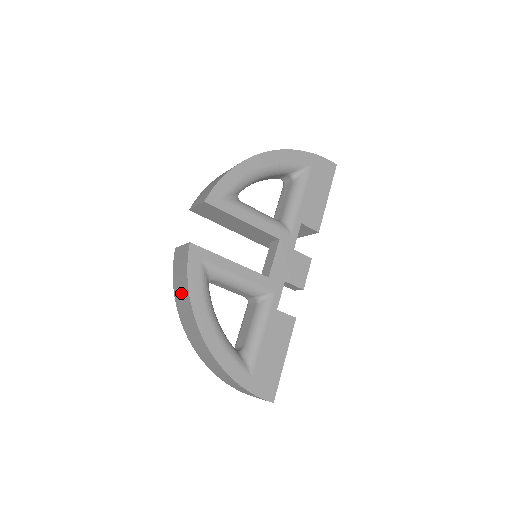
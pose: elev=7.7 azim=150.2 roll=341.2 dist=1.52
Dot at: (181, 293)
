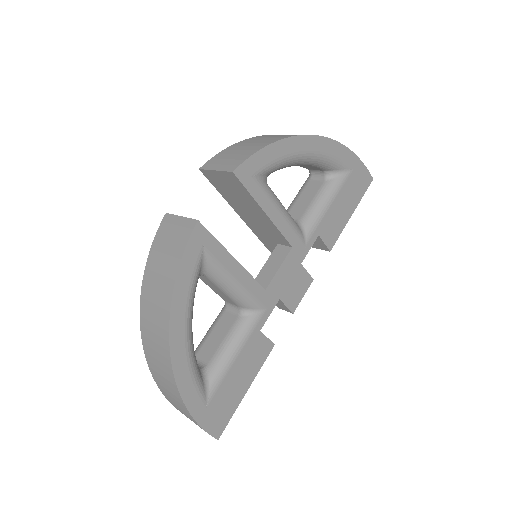
Dot at: (158, 279)
